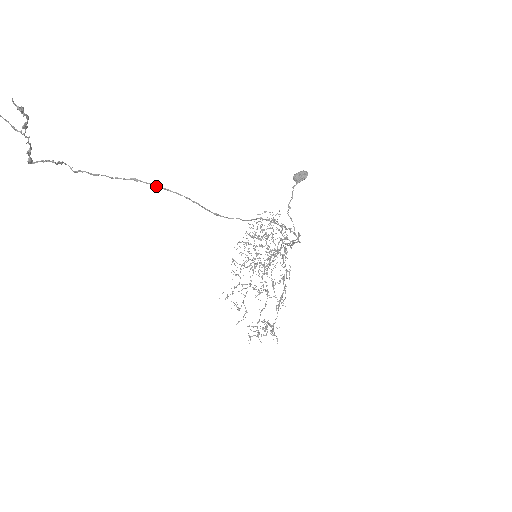
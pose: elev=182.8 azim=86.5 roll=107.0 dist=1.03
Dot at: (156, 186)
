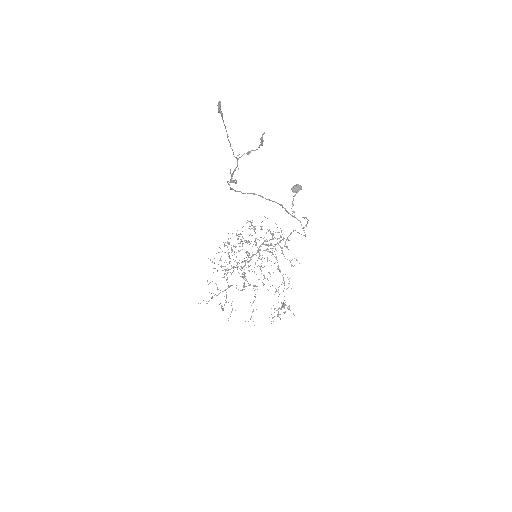
Dot at: occluded
